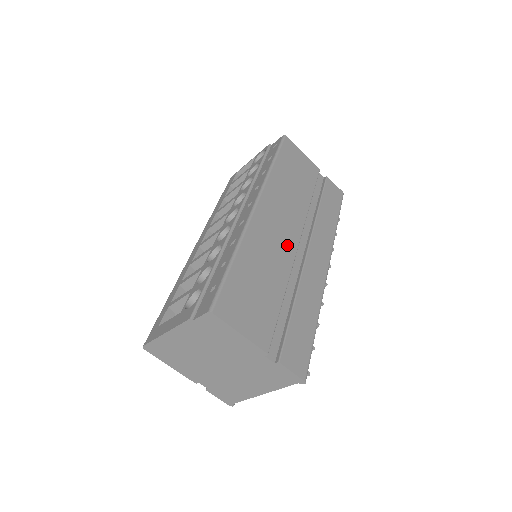
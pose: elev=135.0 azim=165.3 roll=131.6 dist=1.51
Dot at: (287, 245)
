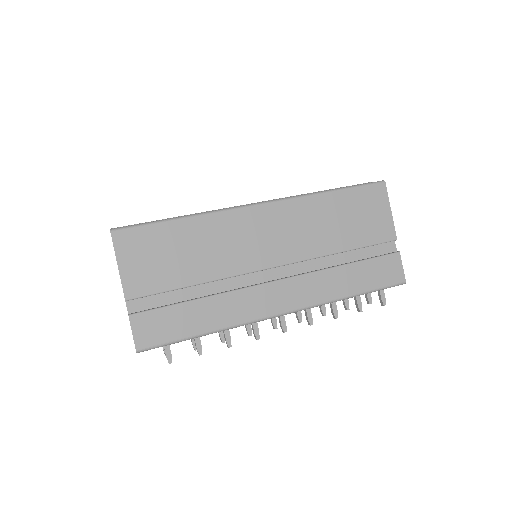
Dot at: (255, 257)
